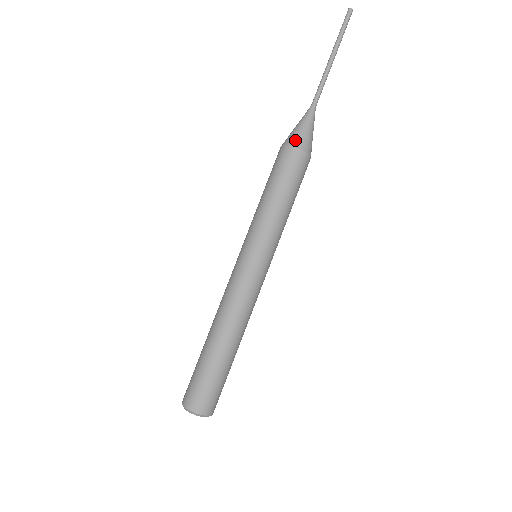
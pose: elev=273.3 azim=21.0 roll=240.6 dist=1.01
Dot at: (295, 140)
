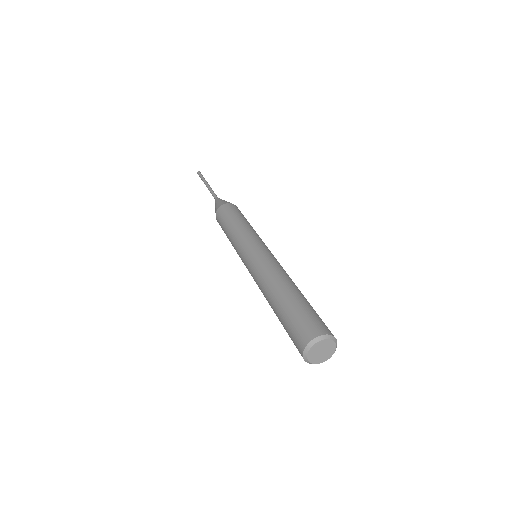
Dot at: (217, 207)
